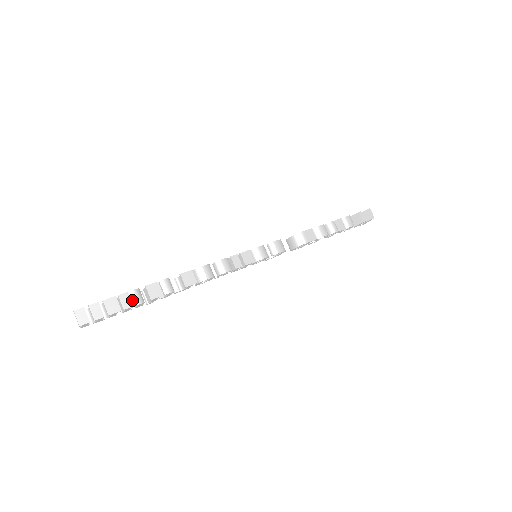
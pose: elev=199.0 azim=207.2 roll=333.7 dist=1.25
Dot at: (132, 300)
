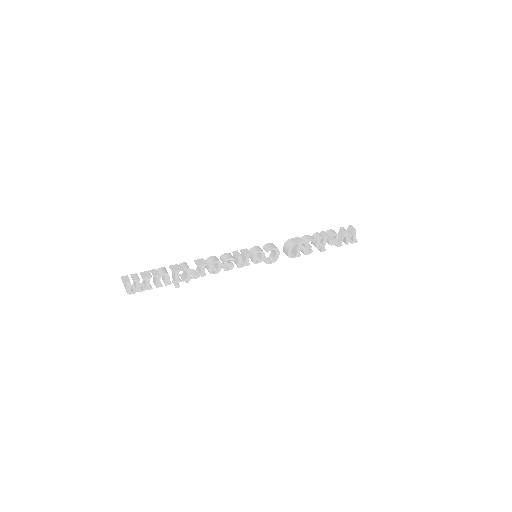
Dot at: (160, 272)
